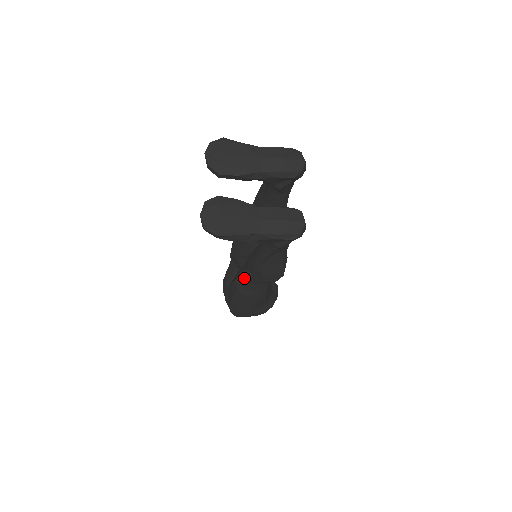
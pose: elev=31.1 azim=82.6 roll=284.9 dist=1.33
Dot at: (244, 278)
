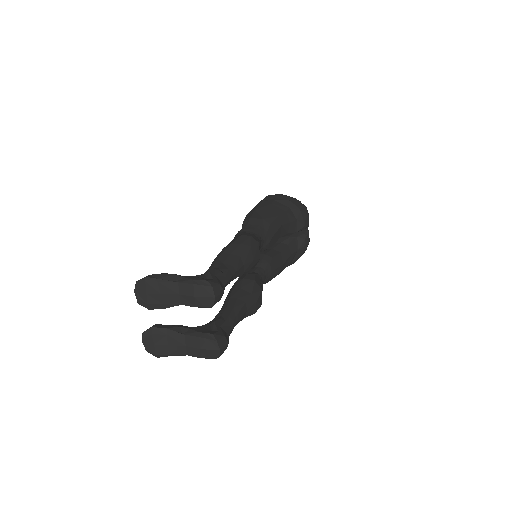
Dot at: occluded
